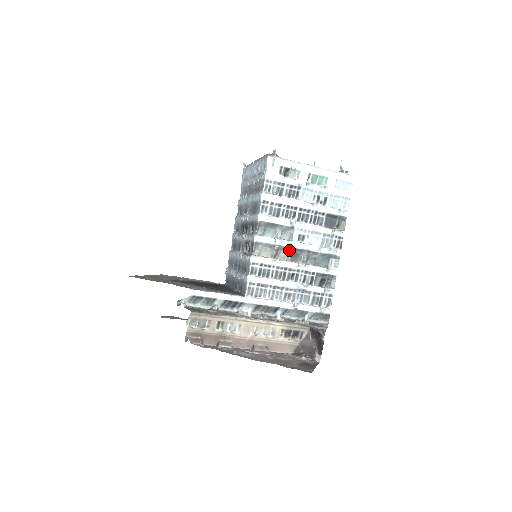
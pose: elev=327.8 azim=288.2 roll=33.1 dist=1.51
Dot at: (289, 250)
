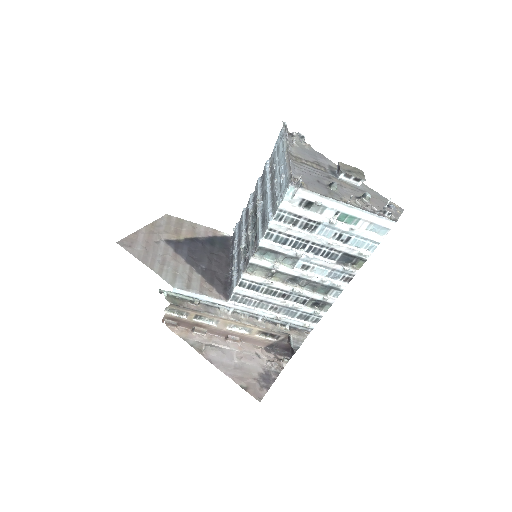
Dot at: (287, 275)
